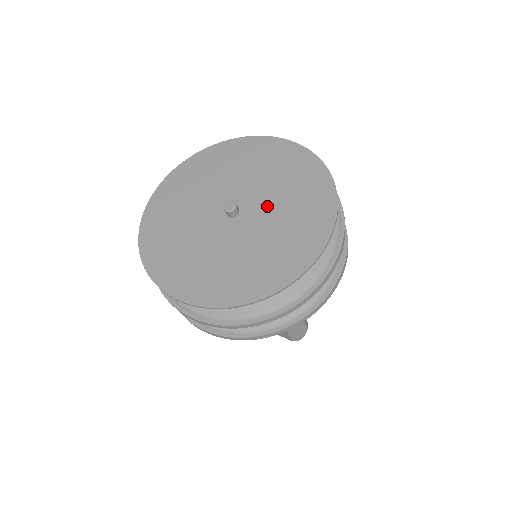
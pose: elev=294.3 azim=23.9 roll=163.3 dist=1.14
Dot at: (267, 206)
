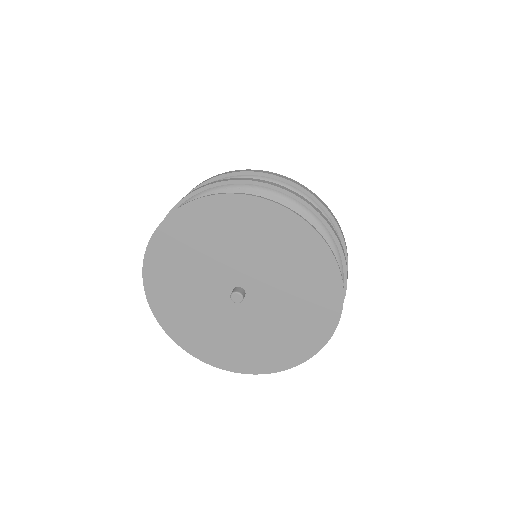
Dot at: (265, 276)
